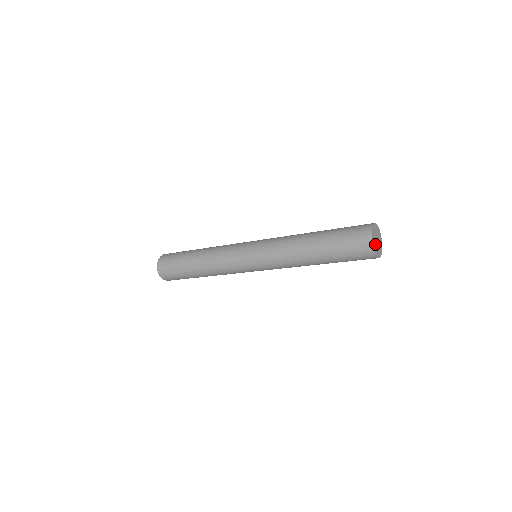
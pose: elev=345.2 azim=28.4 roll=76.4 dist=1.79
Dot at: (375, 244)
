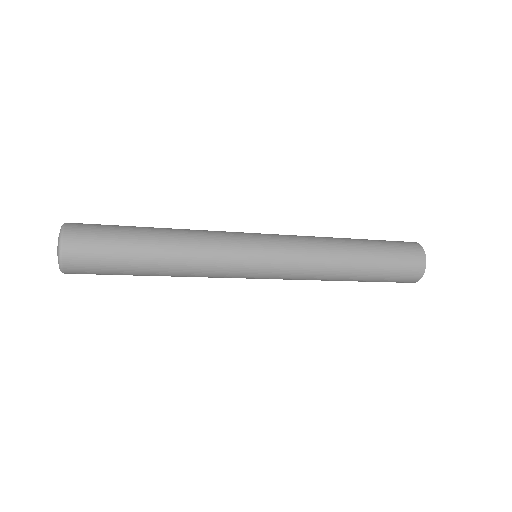
Dot at: occluded
